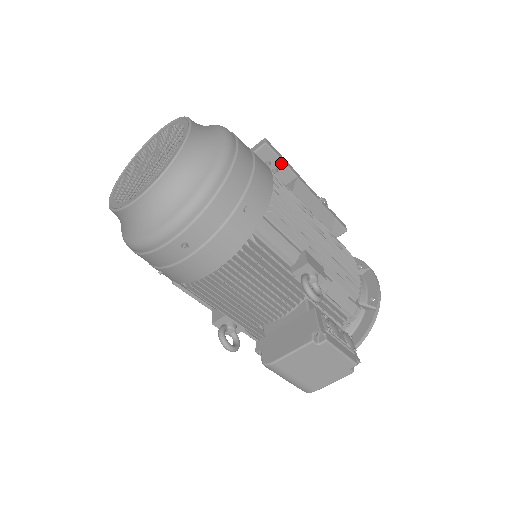
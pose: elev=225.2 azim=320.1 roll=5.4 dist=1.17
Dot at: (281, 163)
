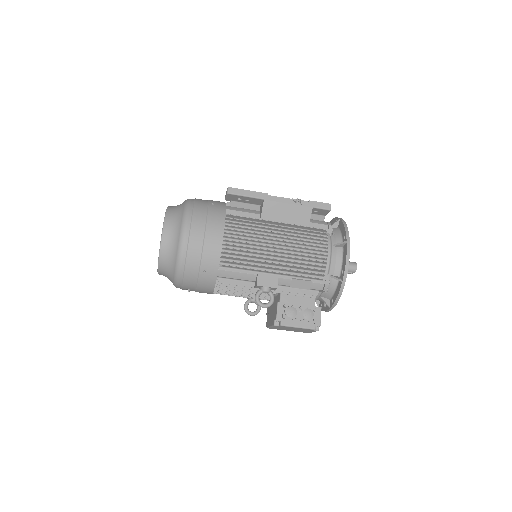
Dot at: (247, 197)
